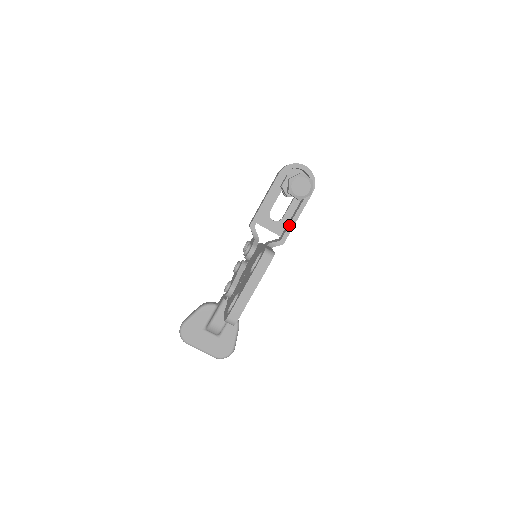
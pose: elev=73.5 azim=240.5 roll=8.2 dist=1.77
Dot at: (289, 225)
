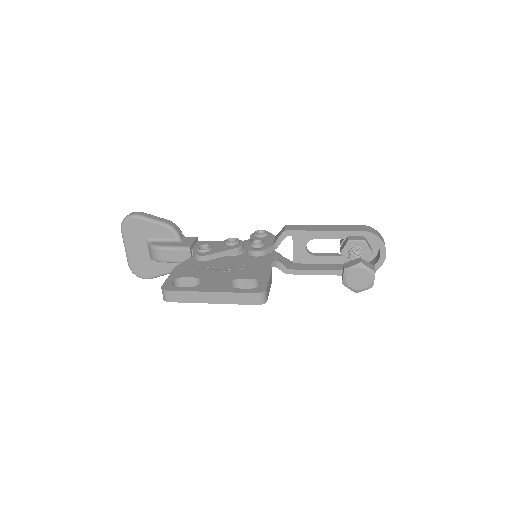
Dot at: (310, 270)
